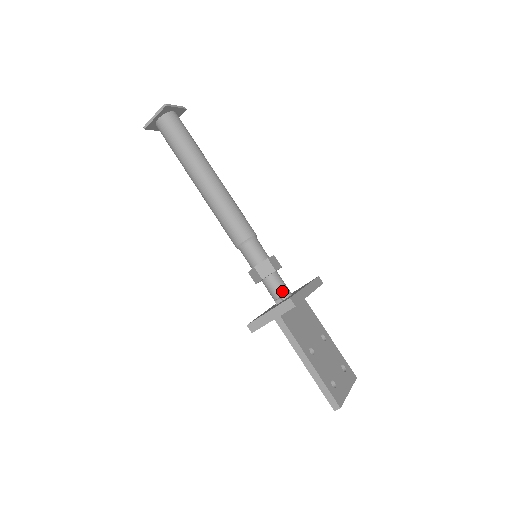
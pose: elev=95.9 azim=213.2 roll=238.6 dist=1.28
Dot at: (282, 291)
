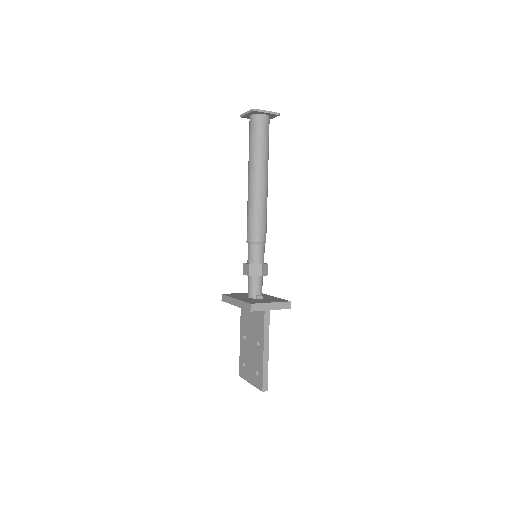
Dot at: occluded
